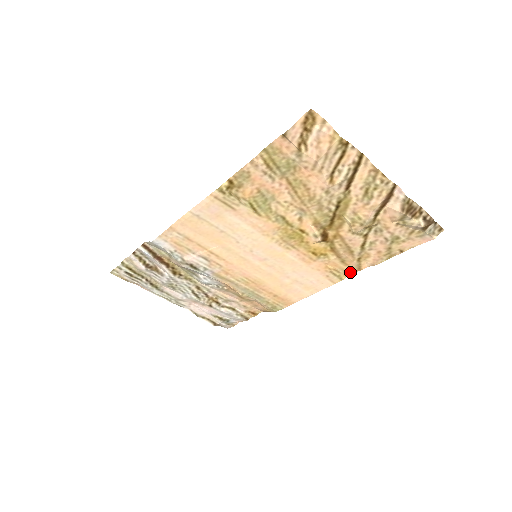
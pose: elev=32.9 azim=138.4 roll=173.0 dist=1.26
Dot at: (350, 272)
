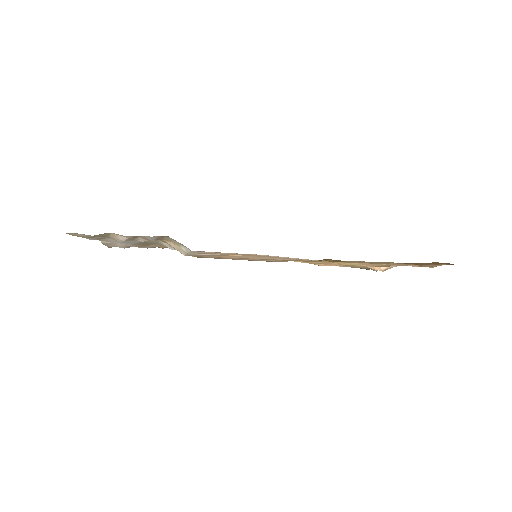
Dot at: occluded
